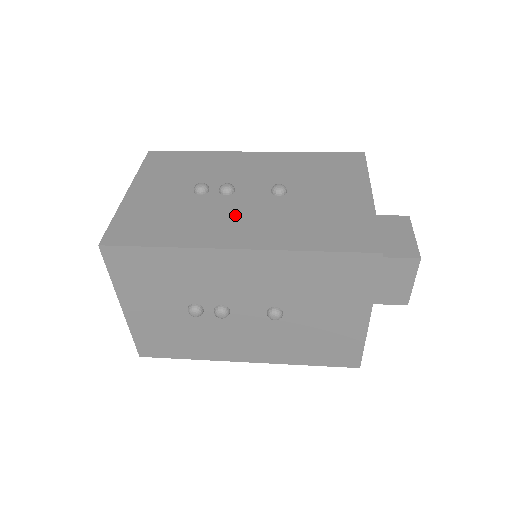
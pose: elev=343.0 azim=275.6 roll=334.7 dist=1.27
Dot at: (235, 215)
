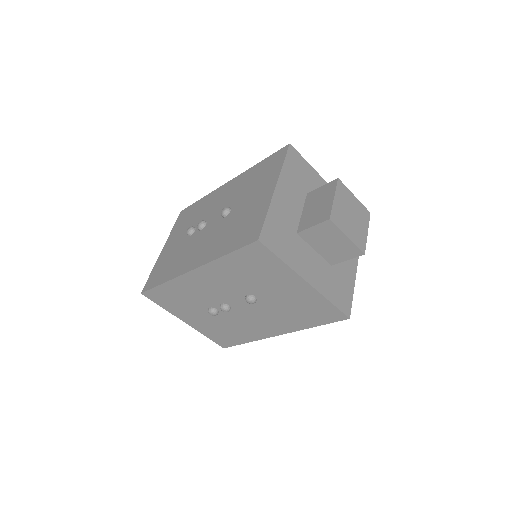
Dot at: occluded
